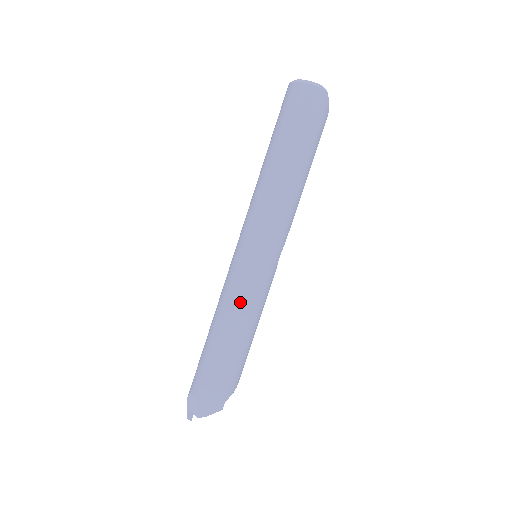
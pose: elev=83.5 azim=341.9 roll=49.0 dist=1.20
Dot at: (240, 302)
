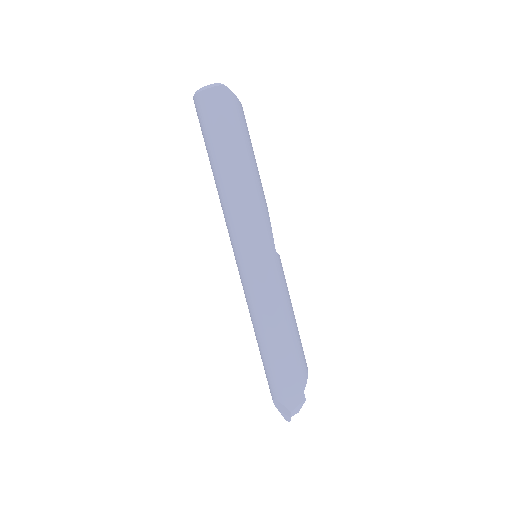
Dot at: (263, 303)
